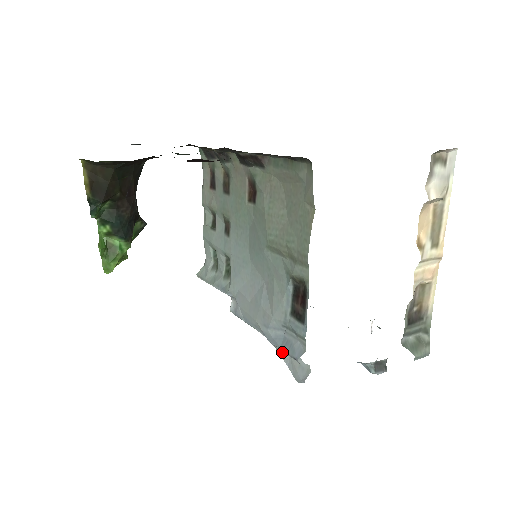
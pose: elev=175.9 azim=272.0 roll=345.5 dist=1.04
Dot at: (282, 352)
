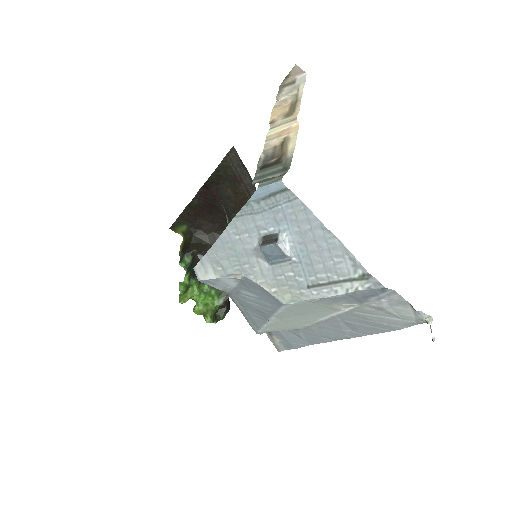
Dot at: occluded
